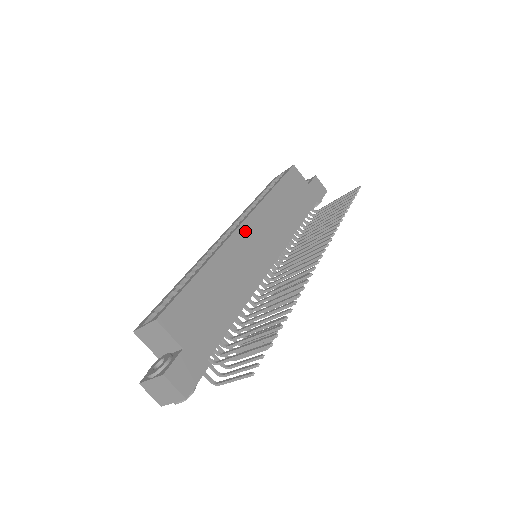
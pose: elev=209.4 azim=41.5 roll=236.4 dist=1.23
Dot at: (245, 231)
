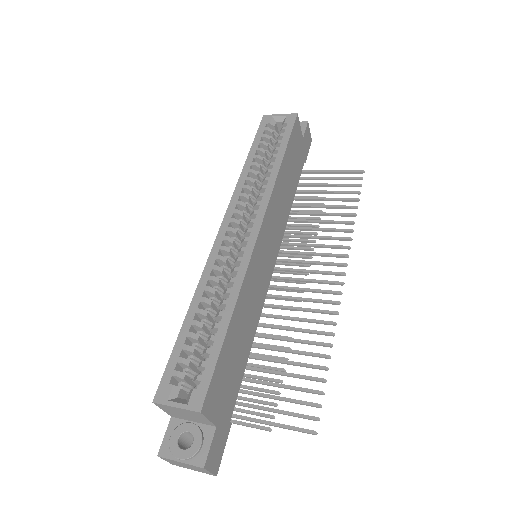
Dot at: (261, 240)
